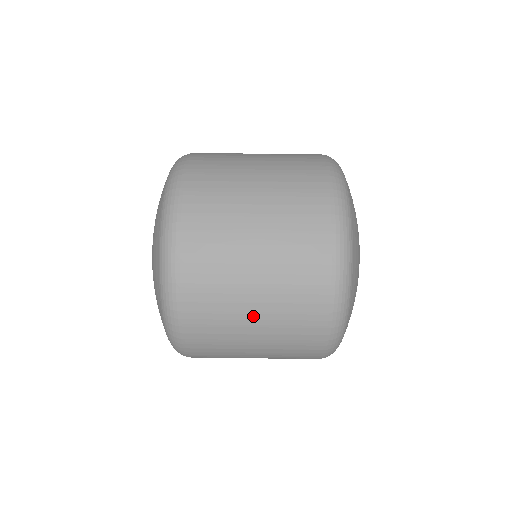
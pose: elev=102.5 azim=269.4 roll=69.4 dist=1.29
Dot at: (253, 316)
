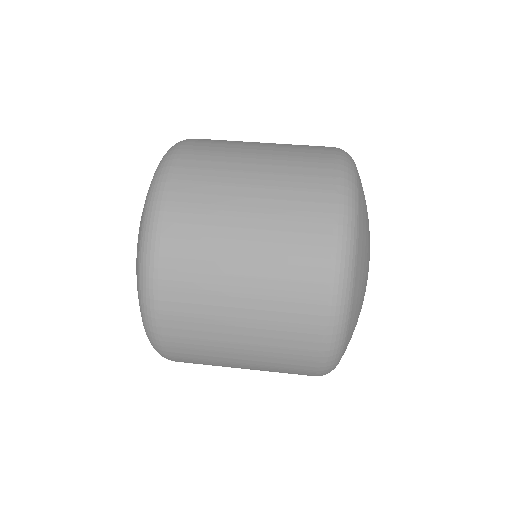
Dot at: (251, 175)
